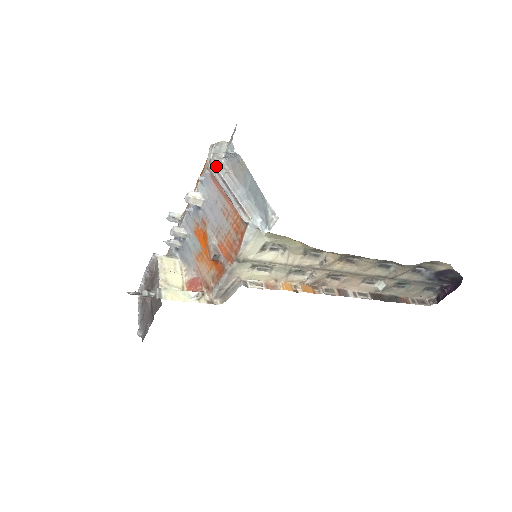
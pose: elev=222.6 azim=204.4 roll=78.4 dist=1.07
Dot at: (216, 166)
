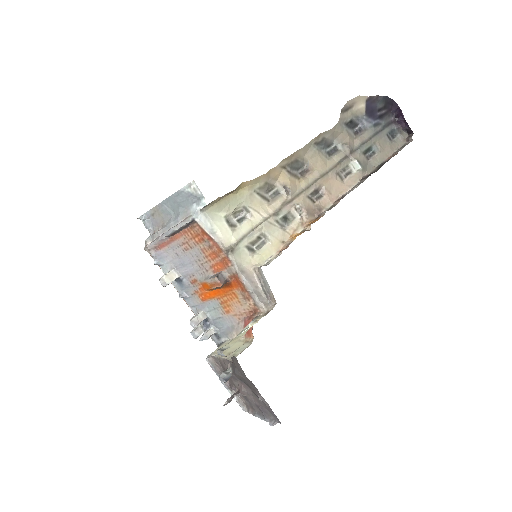
Dot at: (151, 242)
